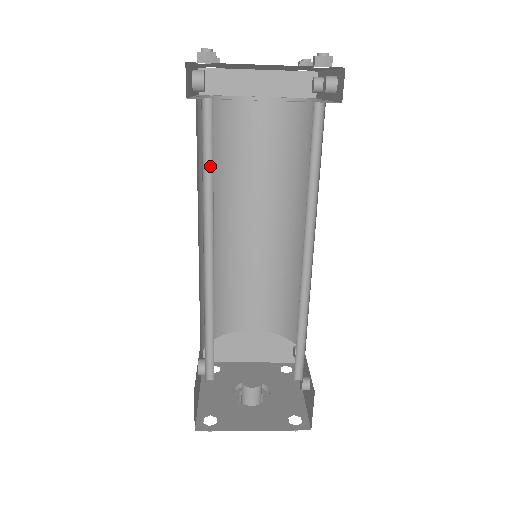
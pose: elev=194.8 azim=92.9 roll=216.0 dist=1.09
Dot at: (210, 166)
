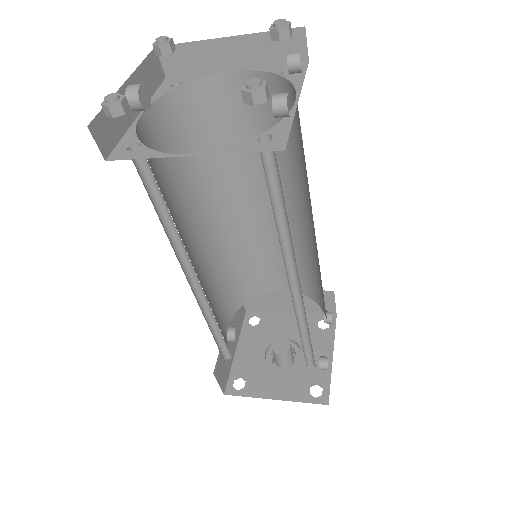
Dot at: (165, 205)
